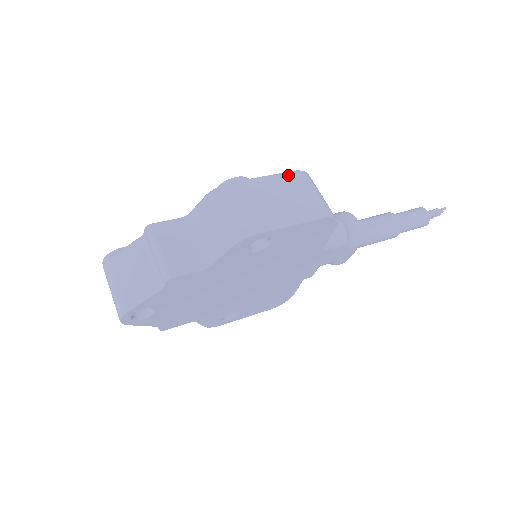
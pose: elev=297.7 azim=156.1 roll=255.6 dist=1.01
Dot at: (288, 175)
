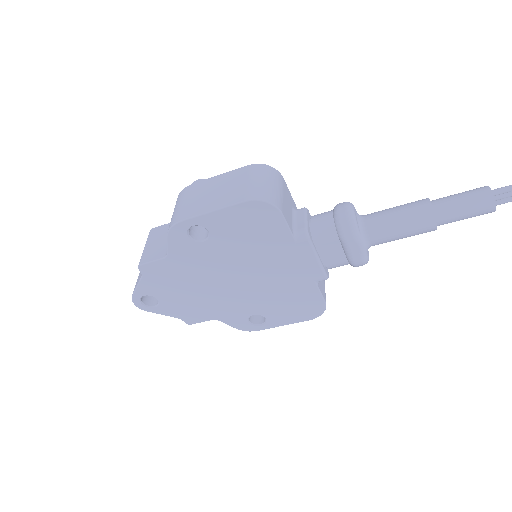
Dot at: (240, 170)
